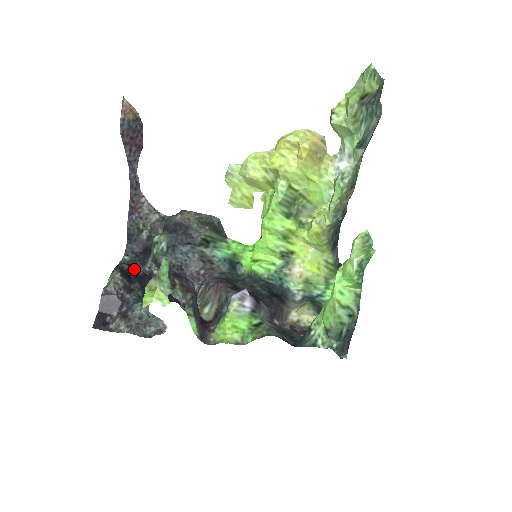
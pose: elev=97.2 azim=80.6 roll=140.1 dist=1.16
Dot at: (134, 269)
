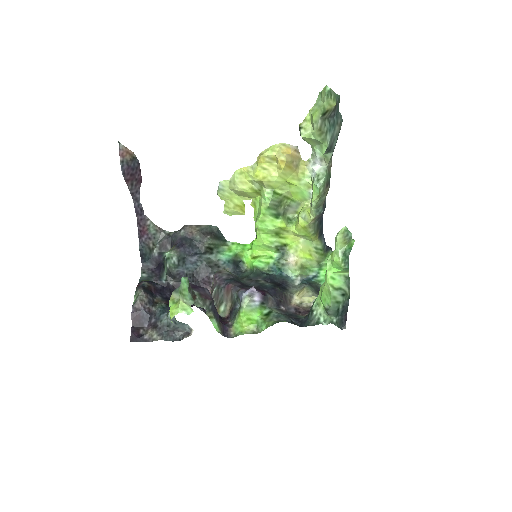
Dot at: (153, 284)
